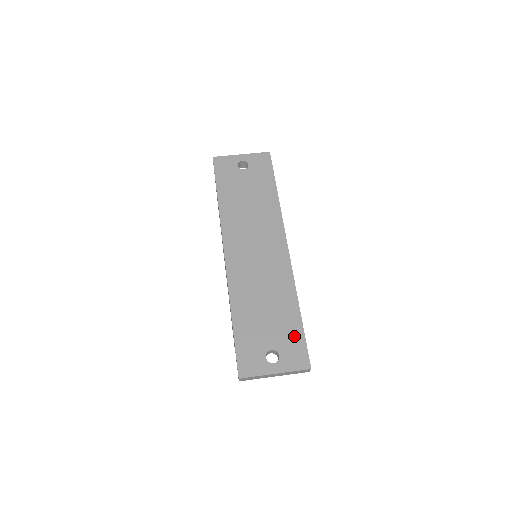
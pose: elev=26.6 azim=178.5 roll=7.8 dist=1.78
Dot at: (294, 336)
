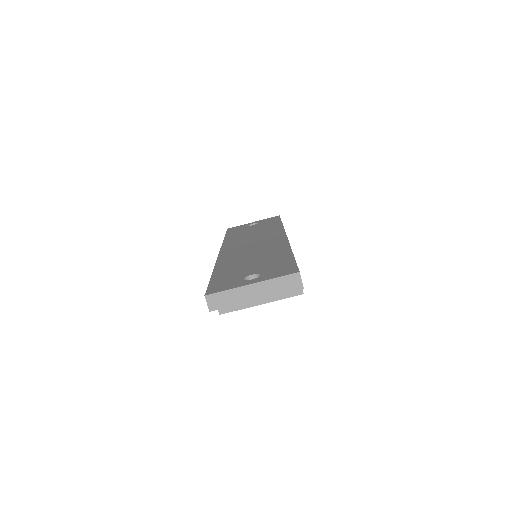
Dot at: (282, 263)
